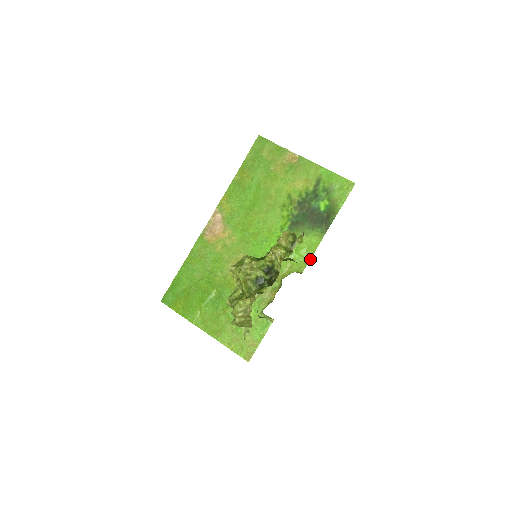
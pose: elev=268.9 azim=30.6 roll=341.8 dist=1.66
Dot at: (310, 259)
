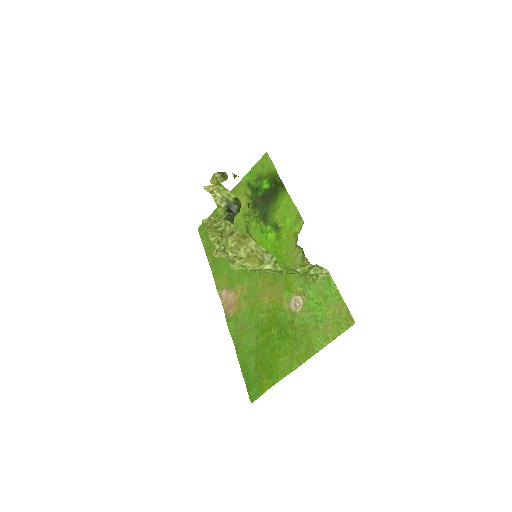
Dot at: (298, 211)
